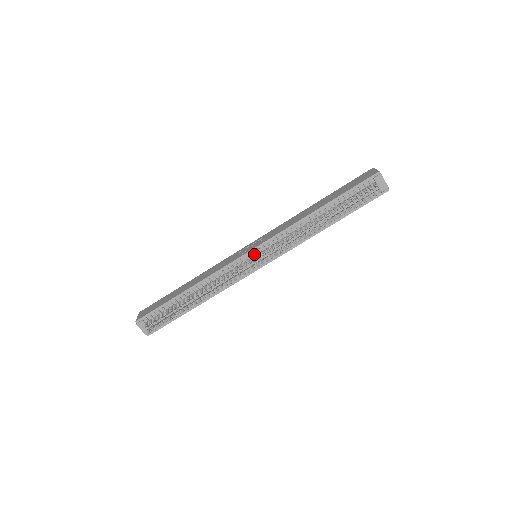
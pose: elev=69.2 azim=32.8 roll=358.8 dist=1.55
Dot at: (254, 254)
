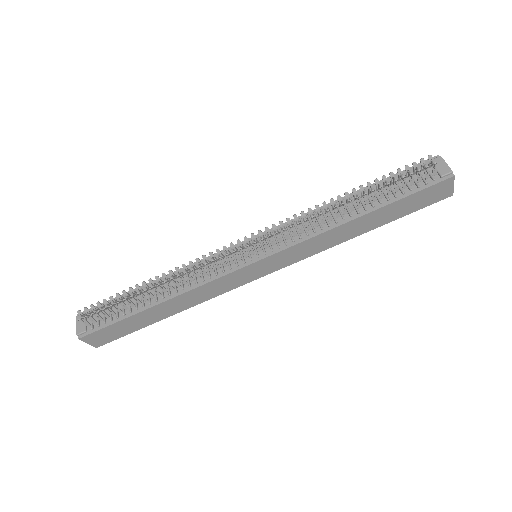
Dot at: (251, 243)
